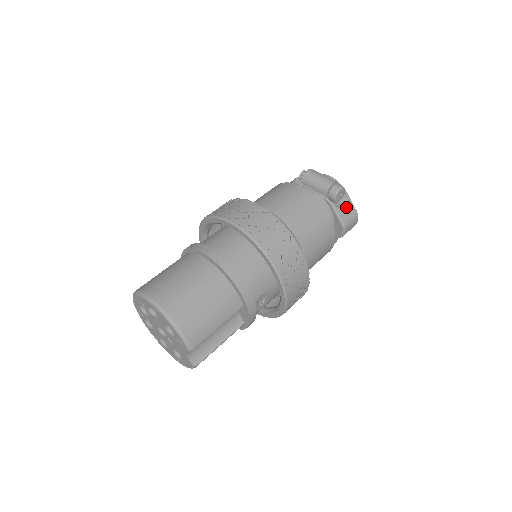
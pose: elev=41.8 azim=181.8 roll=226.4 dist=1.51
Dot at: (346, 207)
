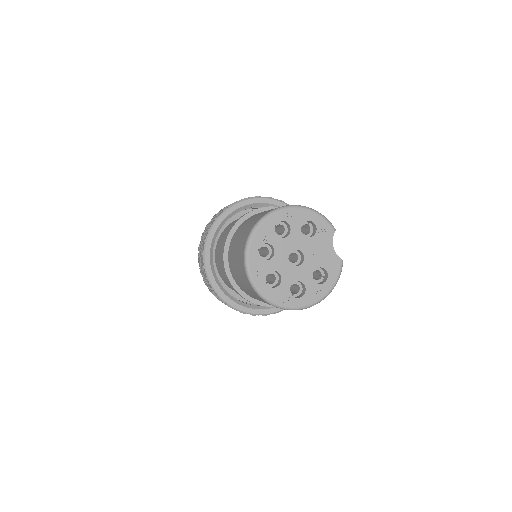
Dot at: occluded
